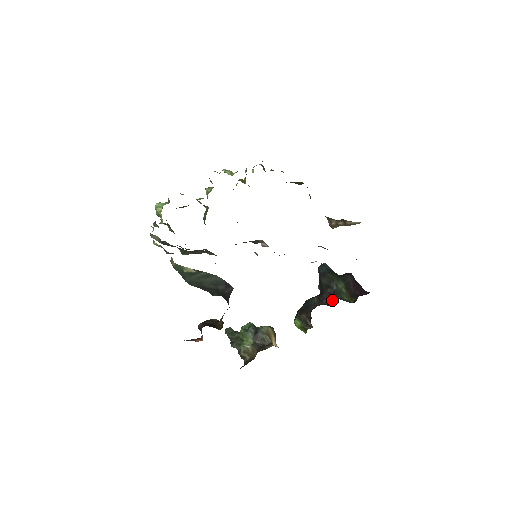
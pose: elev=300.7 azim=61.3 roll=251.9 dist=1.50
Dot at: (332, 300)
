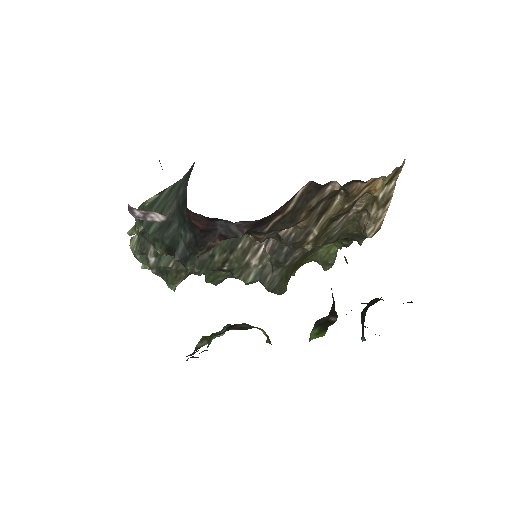
Dot at: (375, 301)
